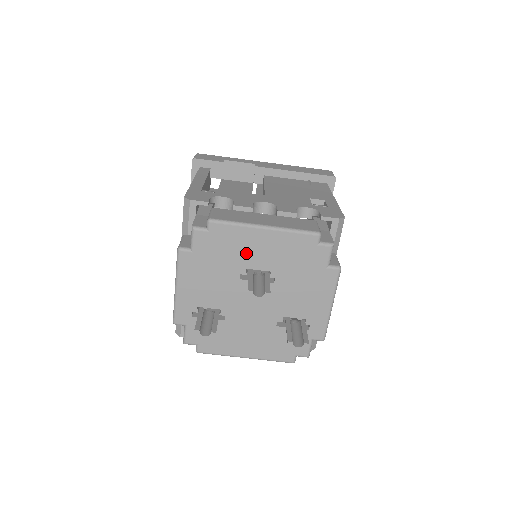
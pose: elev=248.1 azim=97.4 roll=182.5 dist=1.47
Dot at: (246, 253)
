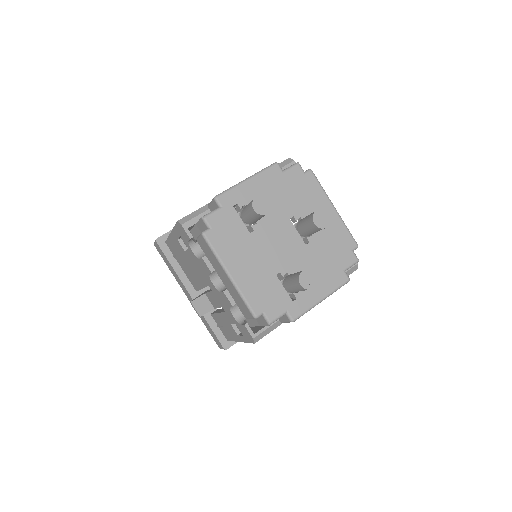
Dot at: (310, 209)
